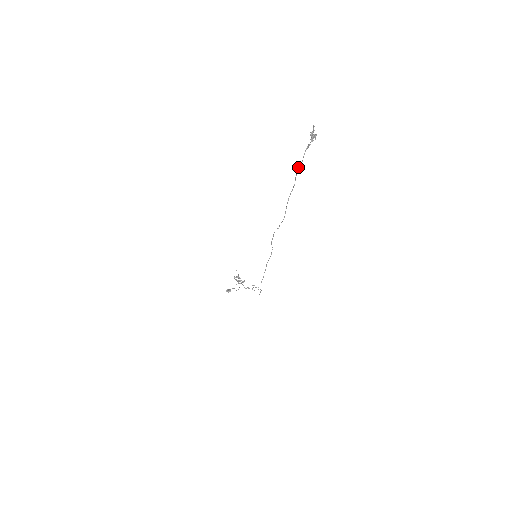
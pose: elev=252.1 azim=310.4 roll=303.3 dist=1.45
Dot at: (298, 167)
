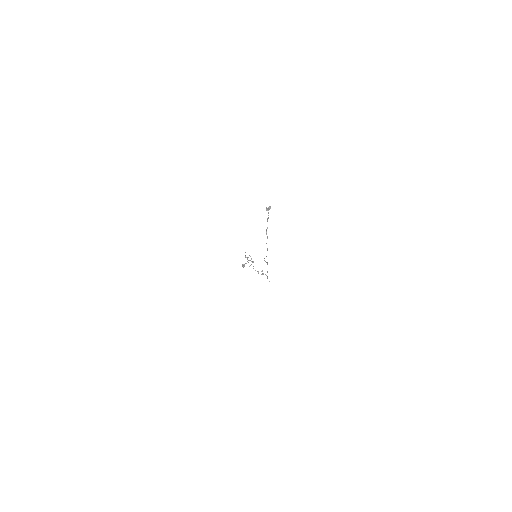
Dot at: (266, 229)
